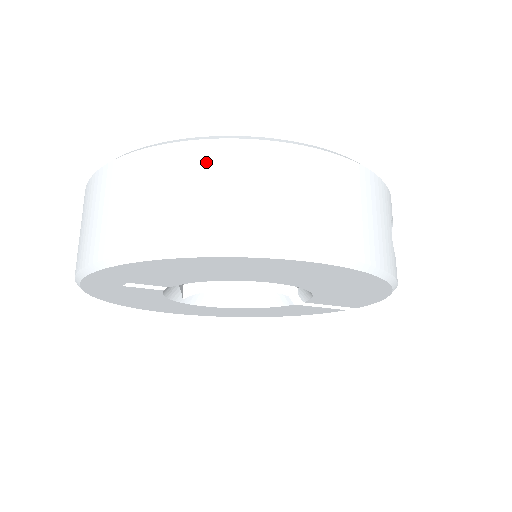
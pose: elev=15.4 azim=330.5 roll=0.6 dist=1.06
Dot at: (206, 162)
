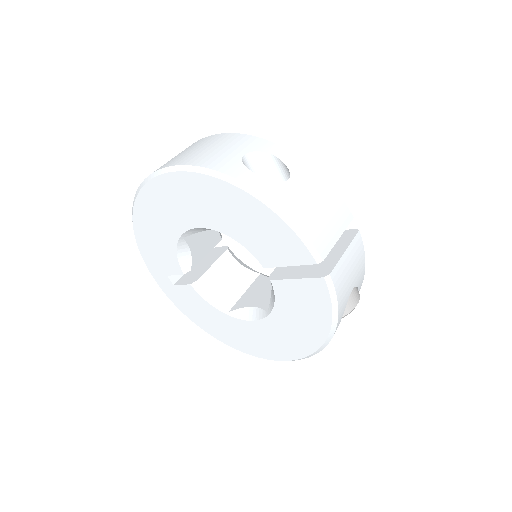
Dot at: occluded
